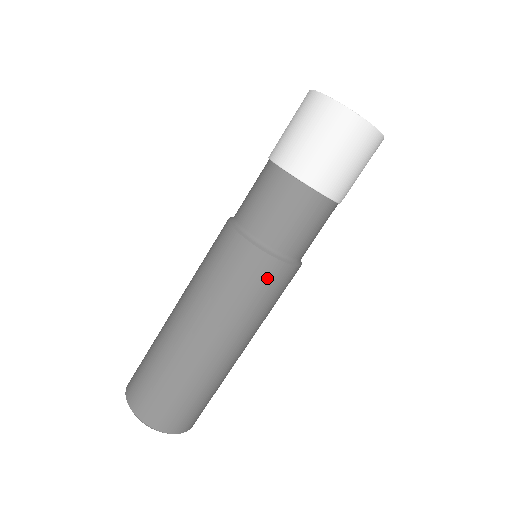
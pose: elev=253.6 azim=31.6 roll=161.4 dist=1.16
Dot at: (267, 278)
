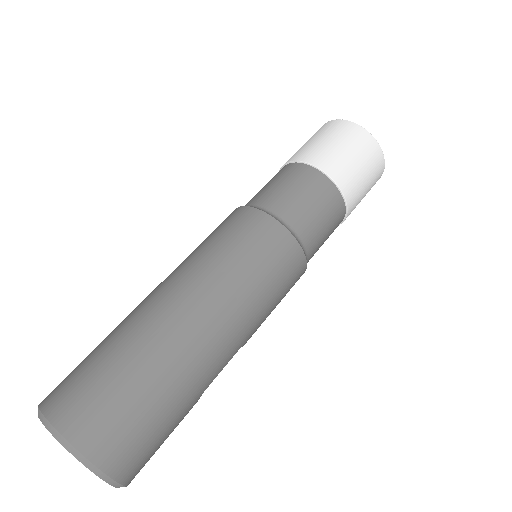
Dot at: (243, 225)
